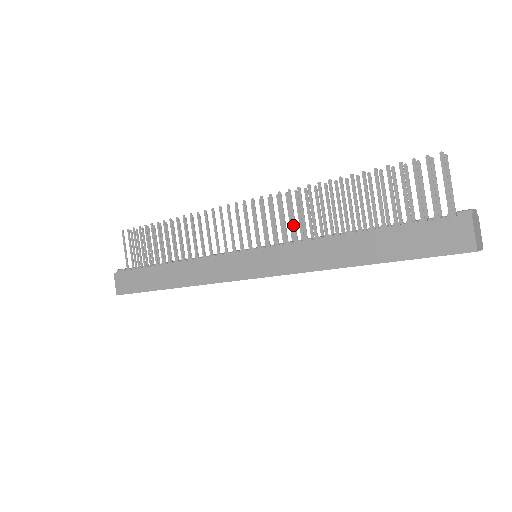
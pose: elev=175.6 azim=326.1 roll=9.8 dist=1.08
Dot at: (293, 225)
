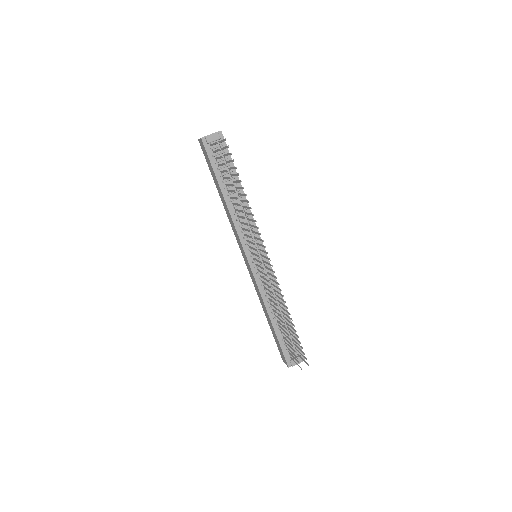
Dot at: (267, 289)
